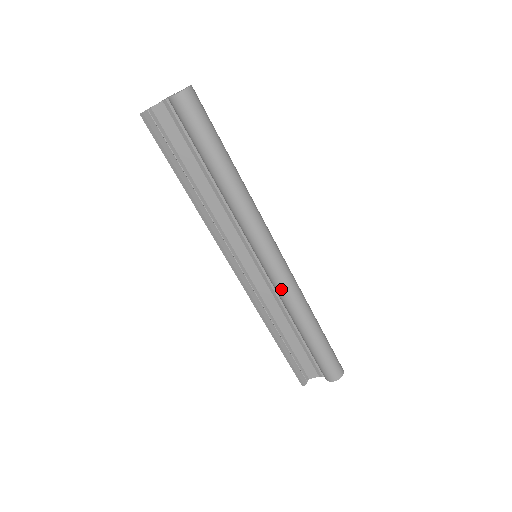
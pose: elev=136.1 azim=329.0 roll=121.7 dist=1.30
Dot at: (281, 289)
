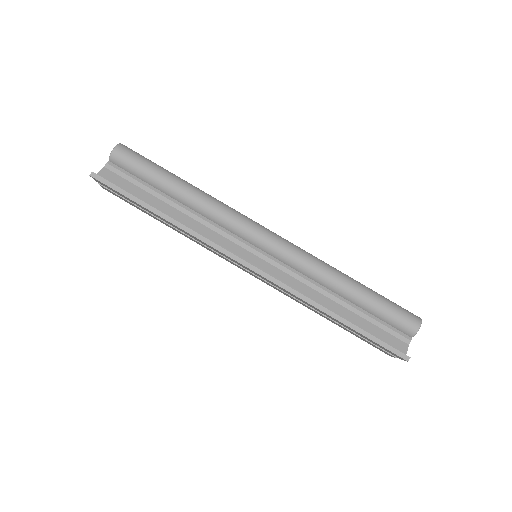
Dot at: (299, 255)
